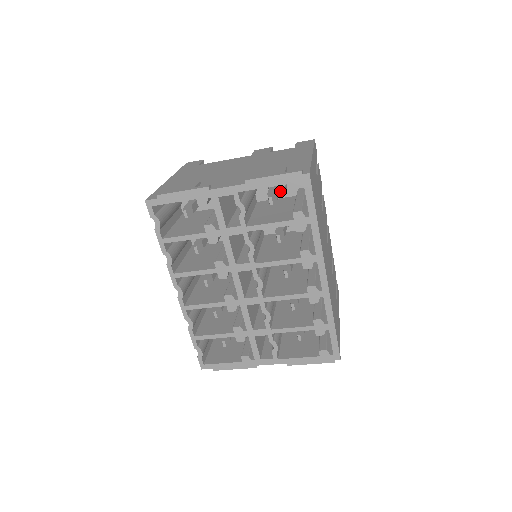
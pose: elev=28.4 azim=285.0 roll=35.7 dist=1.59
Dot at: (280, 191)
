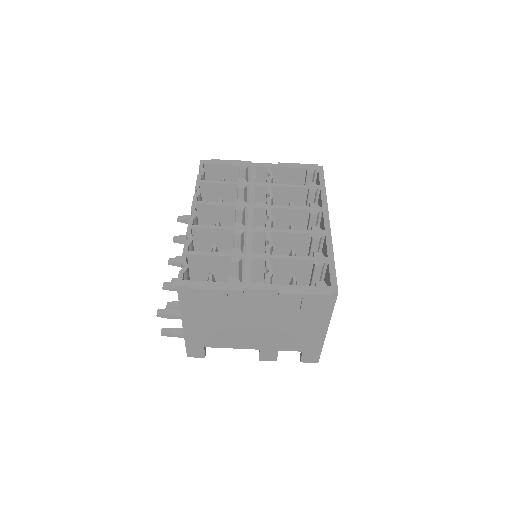
Dot at: occluded
